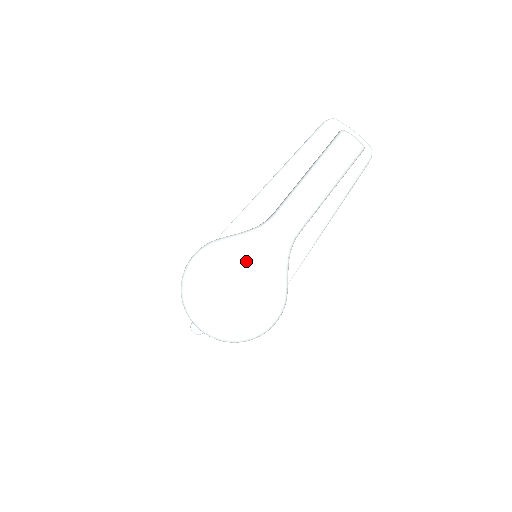
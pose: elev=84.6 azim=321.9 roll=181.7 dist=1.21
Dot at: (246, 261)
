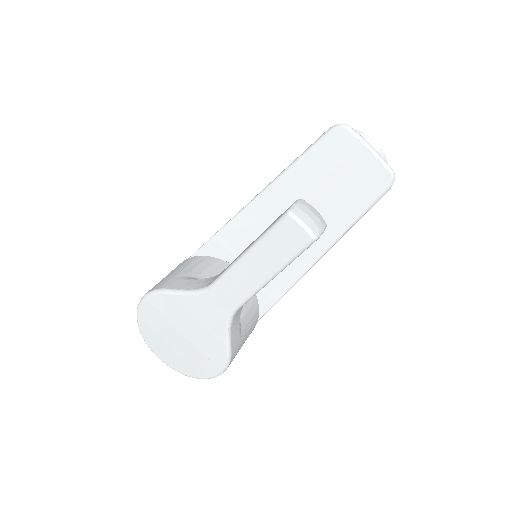
Dot at: (187, 319)
